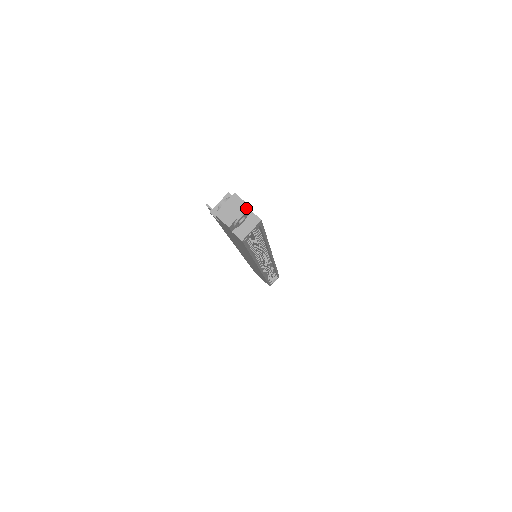
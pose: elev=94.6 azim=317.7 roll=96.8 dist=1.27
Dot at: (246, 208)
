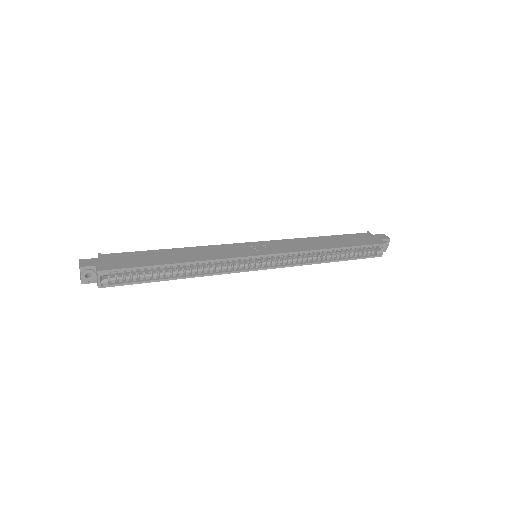
Dot at: (81, 269)
